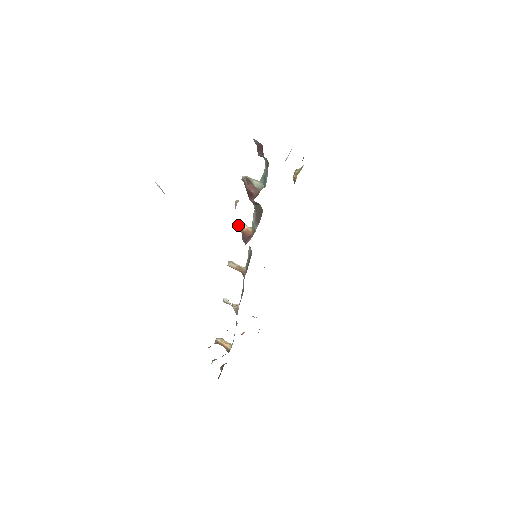
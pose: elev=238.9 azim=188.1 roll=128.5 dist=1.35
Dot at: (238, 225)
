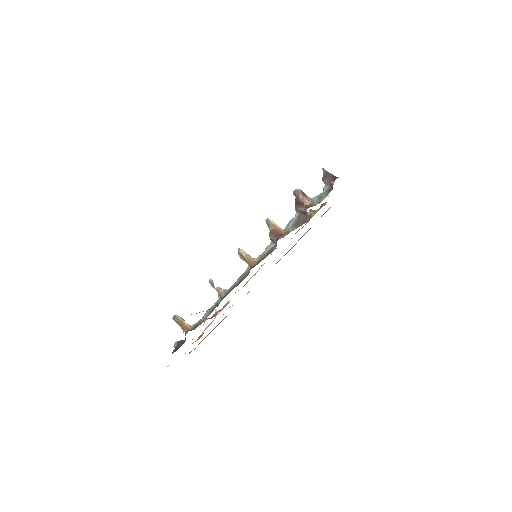
Dot at: (271, 222)
